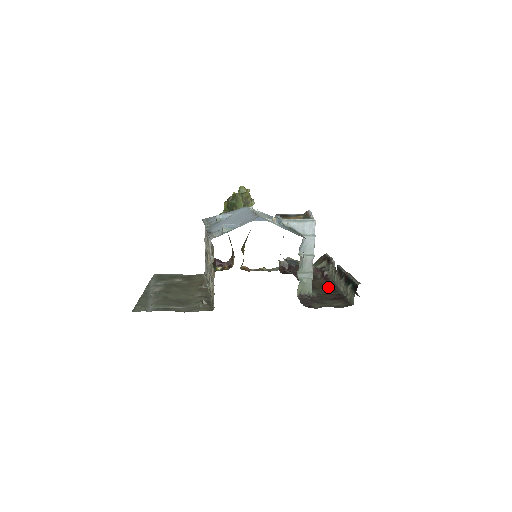
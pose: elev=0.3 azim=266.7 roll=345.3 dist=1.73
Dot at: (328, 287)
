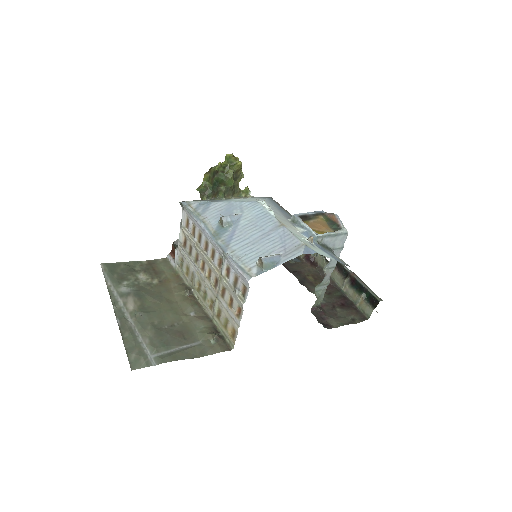
Dot at: occluded
